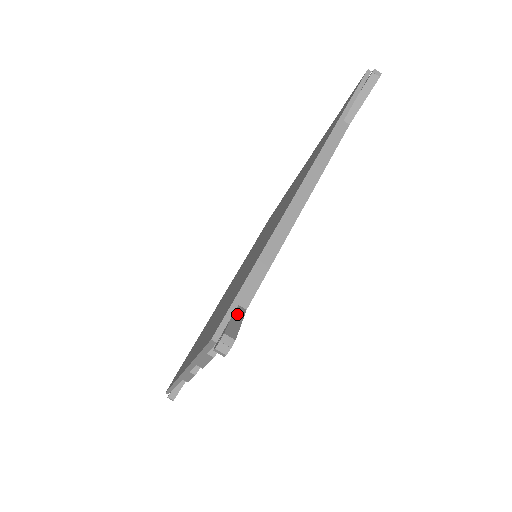
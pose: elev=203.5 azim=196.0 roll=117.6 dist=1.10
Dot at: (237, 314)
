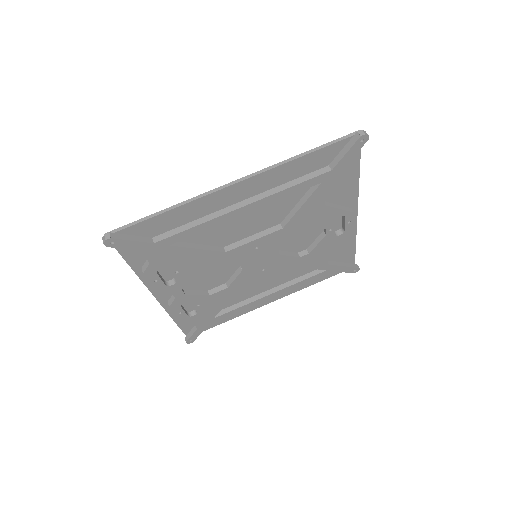
Dot at: (140, 238)
